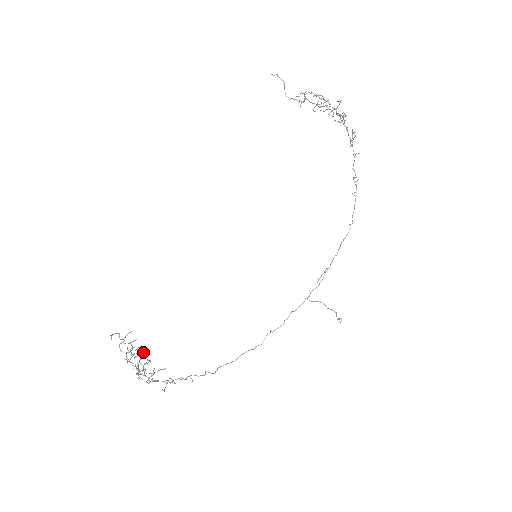
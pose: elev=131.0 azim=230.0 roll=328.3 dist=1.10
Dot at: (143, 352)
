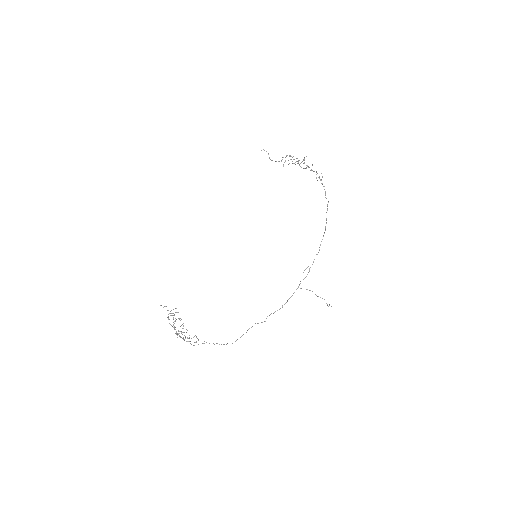
Dot at: (183, 323)
